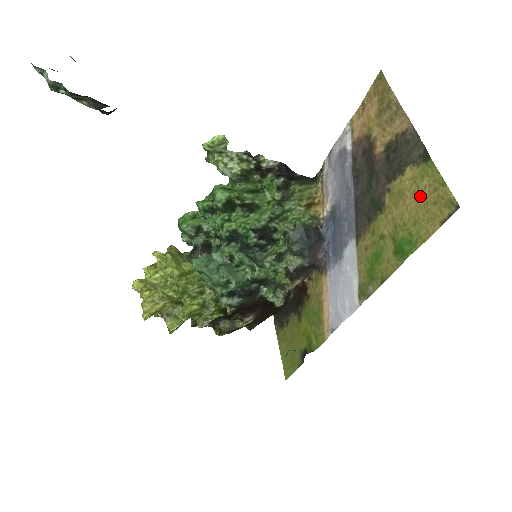
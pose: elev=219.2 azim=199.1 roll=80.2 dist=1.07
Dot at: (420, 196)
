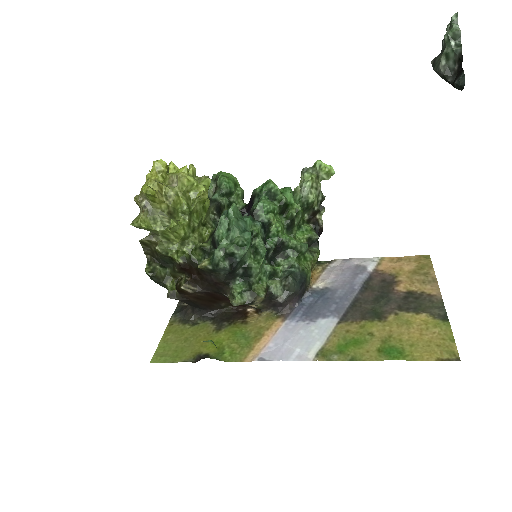
Dot at: (427, 334)
